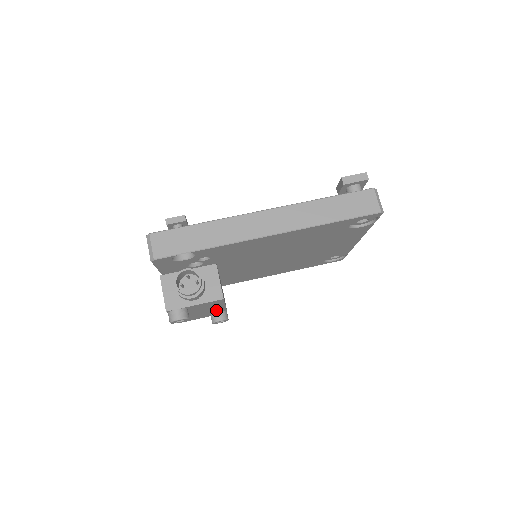
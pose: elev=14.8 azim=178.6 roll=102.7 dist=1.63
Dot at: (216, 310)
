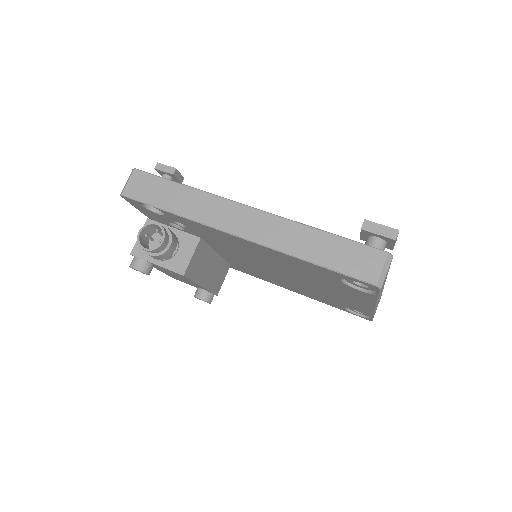
Dot at: occluded
